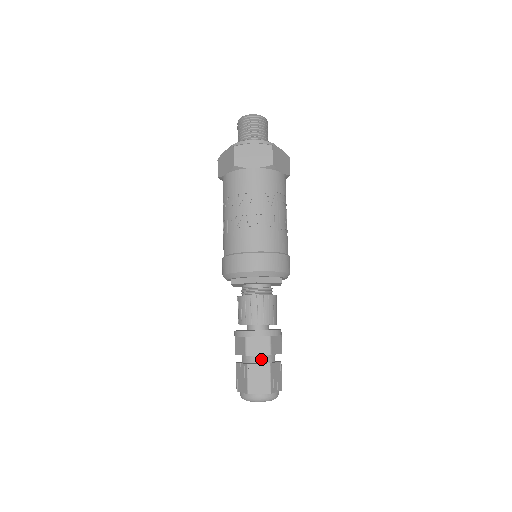
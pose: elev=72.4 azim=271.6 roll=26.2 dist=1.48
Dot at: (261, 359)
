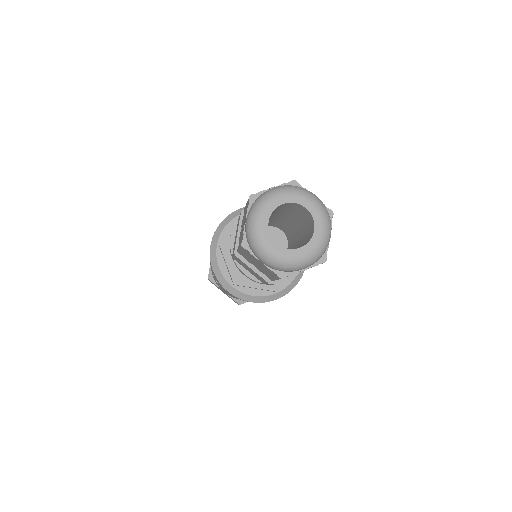
Dot at: occluded
